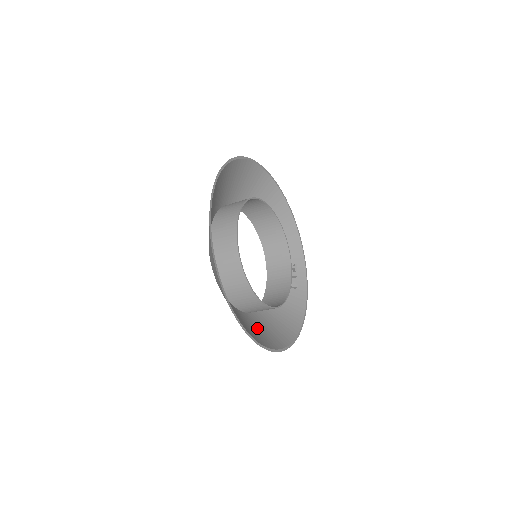
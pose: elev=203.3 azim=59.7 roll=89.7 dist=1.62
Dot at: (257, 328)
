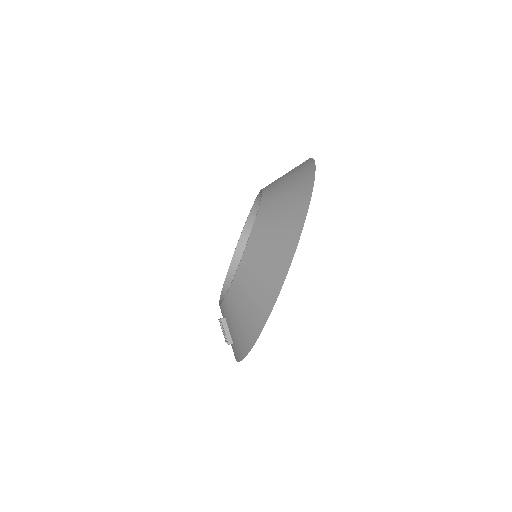
Dot at: (266, 251)
